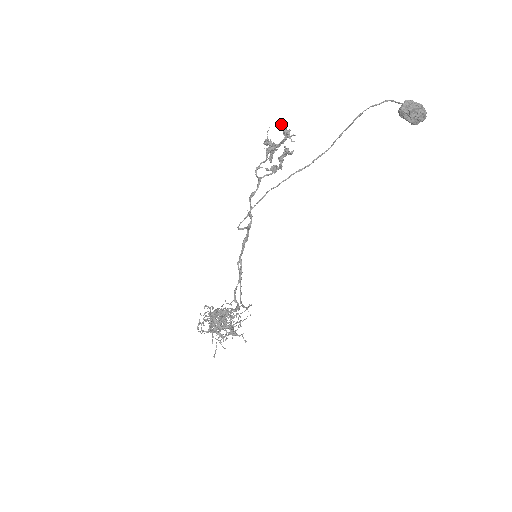
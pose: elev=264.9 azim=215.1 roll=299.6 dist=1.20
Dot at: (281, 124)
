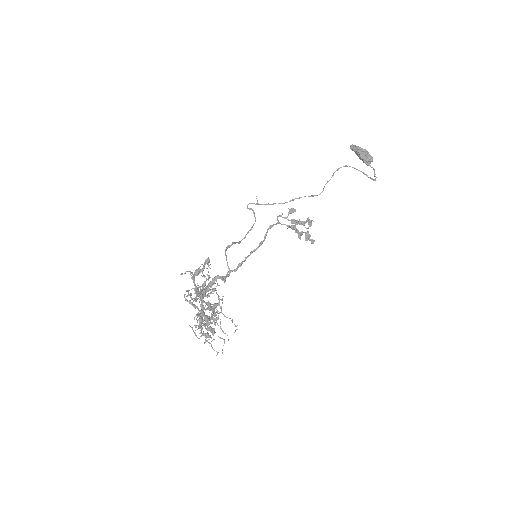
Dot at: occluded
